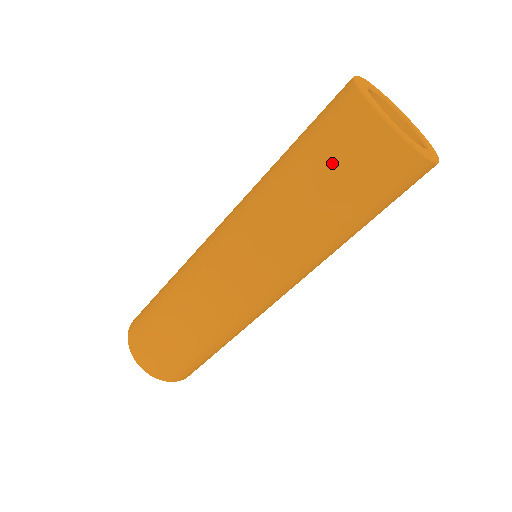
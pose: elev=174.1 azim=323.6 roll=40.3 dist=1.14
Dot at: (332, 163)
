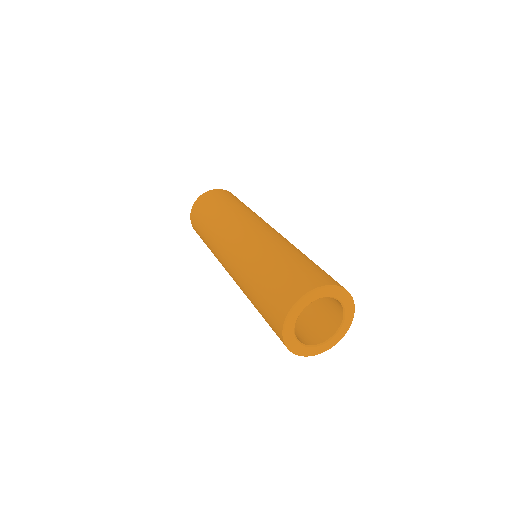
Dot at: (266, 321)
